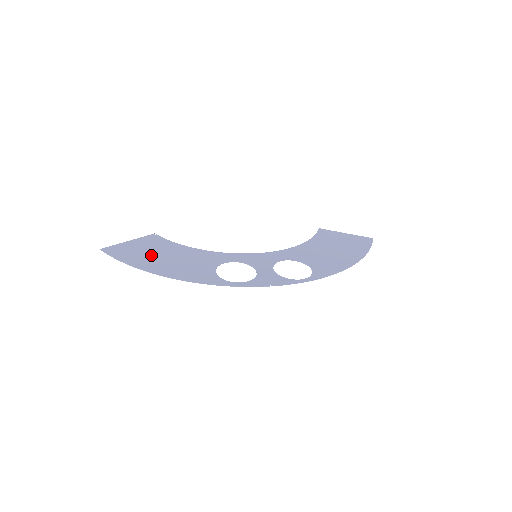
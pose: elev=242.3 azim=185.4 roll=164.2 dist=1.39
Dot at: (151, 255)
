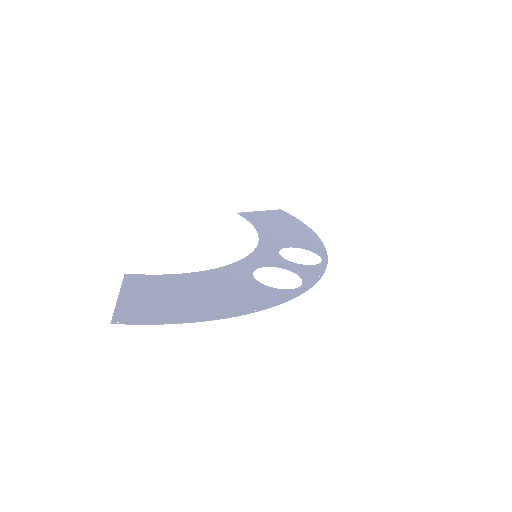
Dot at: (181, 299)
